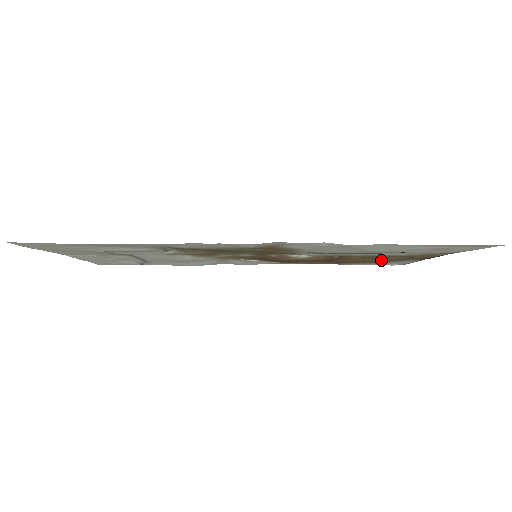
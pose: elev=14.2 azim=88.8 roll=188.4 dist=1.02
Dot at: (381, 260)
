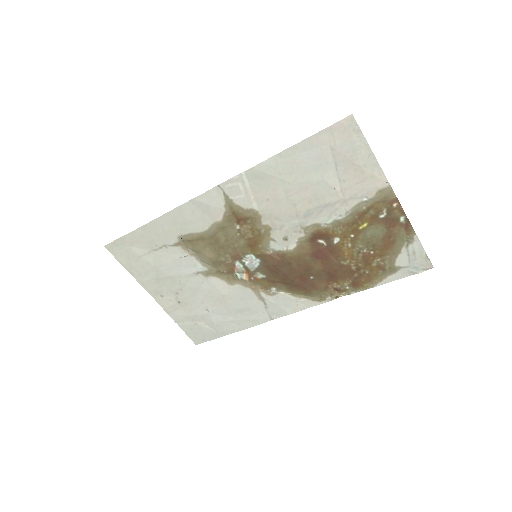
Dot at: (378, 249)
